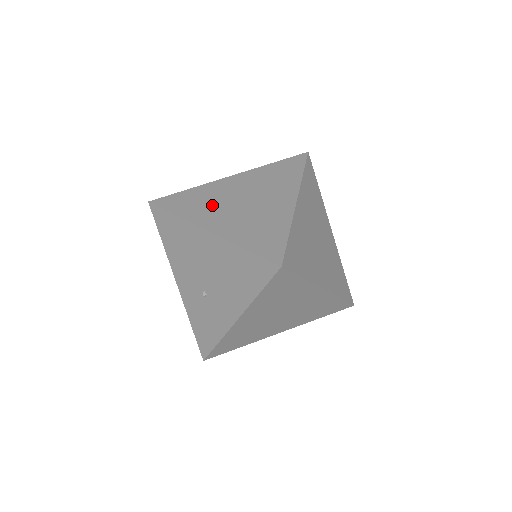
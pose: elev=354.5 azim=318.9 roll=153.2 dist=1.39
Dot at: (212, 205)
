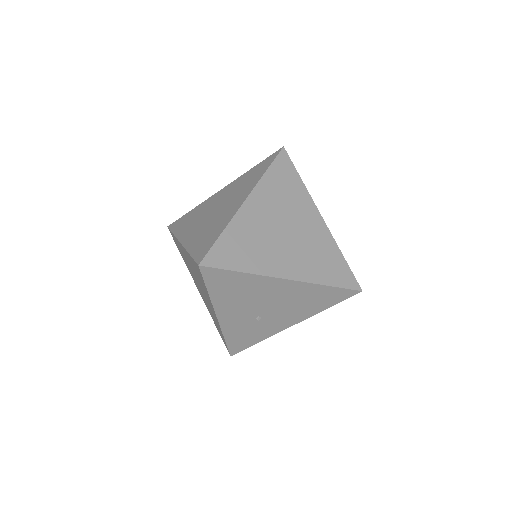
Dot at: (265, 247)
